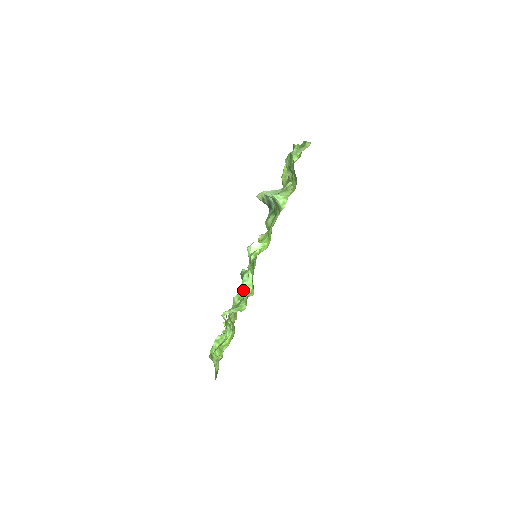
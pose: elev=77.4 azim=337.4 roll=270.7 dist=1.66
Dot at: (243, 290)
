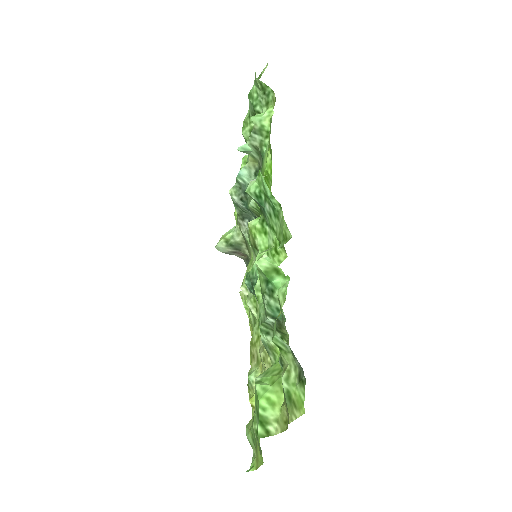
Dot at: occluded
